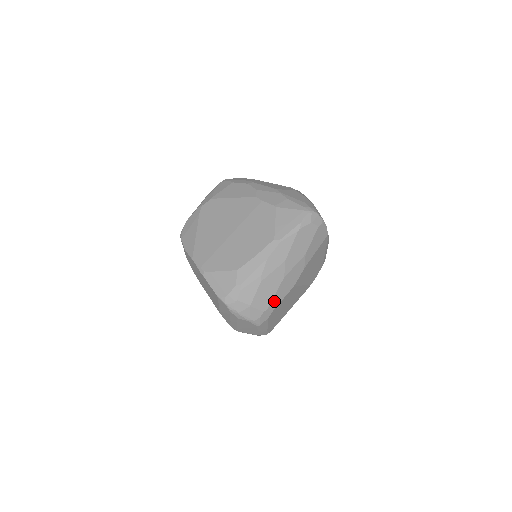
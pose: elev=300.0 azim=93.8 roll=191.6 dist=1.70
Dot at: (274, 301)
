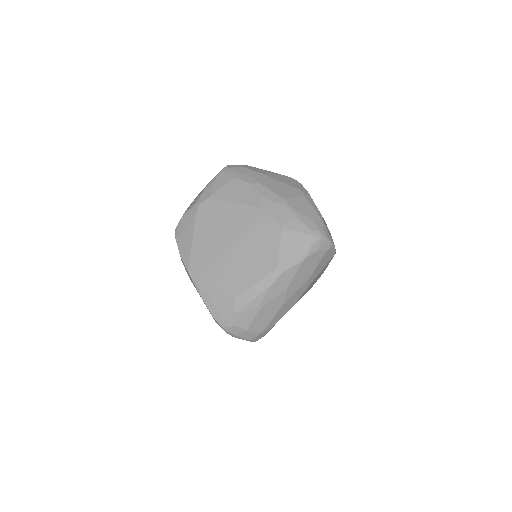
Dot at: (272, 322)
